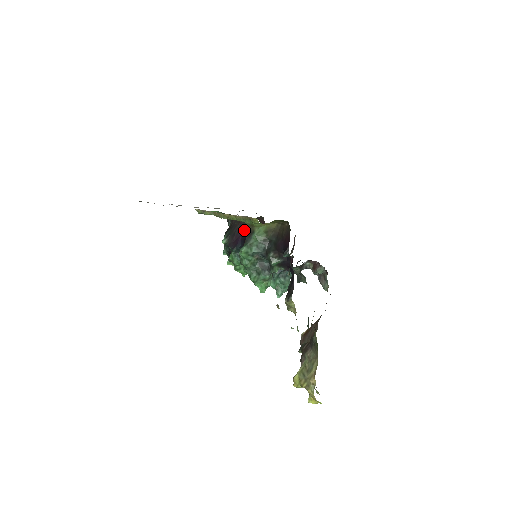
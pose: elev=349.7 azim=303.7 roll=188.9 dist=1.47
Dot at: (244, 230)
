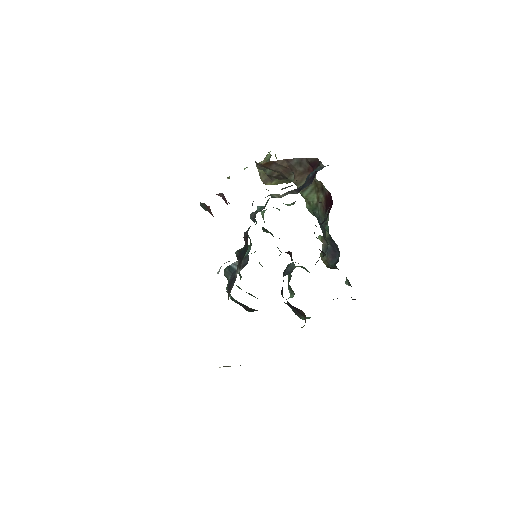
Dot at: occluded
